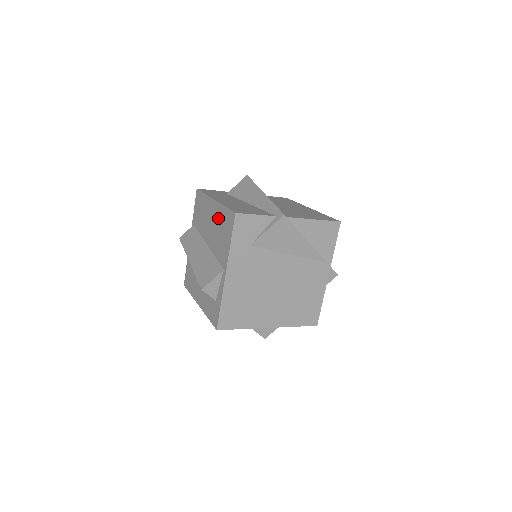
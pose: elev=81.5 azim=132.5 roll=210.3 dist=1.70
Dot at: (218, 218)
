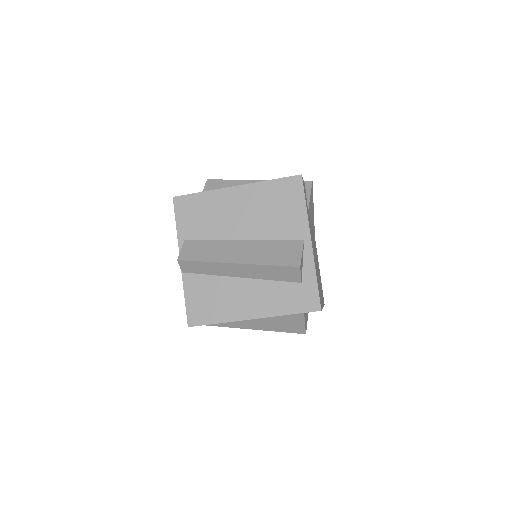
Dot at: (260, 198)
